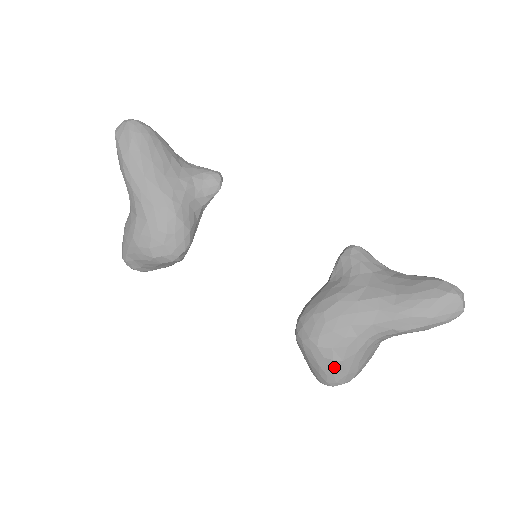
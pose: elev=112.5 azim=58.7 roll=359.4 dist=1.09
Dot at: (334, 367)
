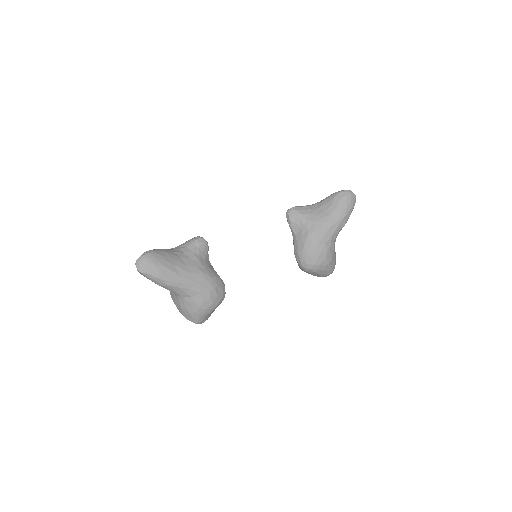
Dot at: (330, 265)
